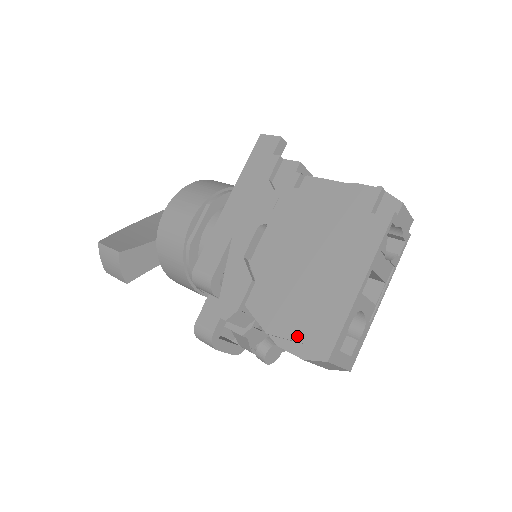
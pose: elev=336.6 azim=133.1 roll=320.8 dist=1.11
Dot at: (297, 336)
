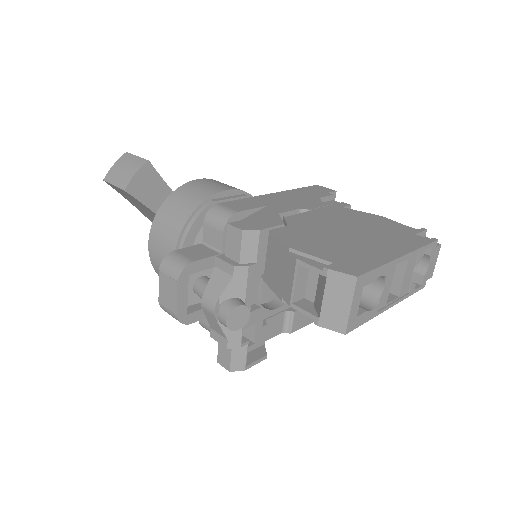
Dot at: (325, 257)
